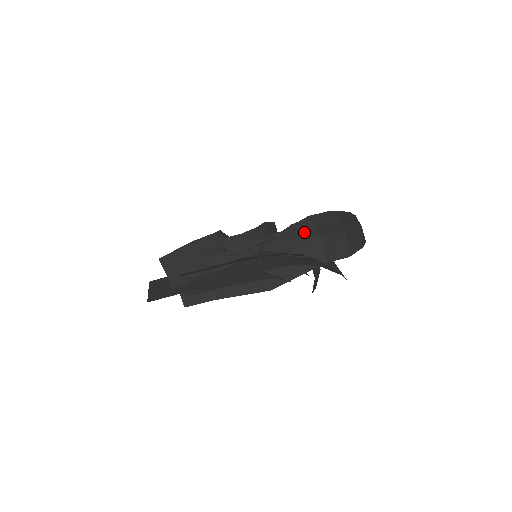
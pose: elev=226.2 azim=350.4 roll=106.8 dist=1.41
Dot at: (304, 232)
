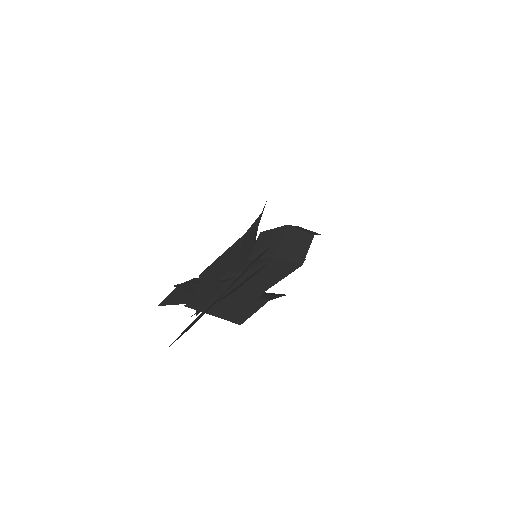
Dot at: (272, 233)
